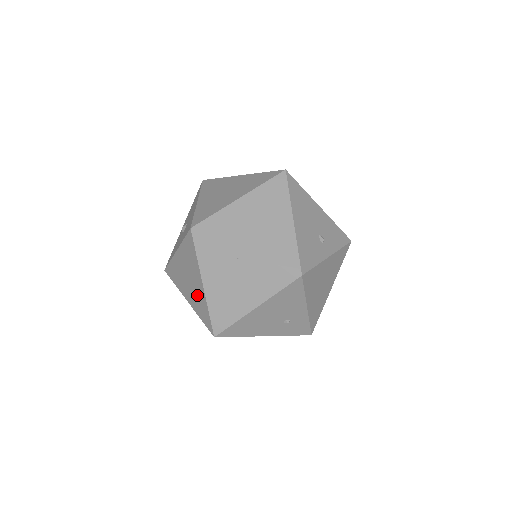
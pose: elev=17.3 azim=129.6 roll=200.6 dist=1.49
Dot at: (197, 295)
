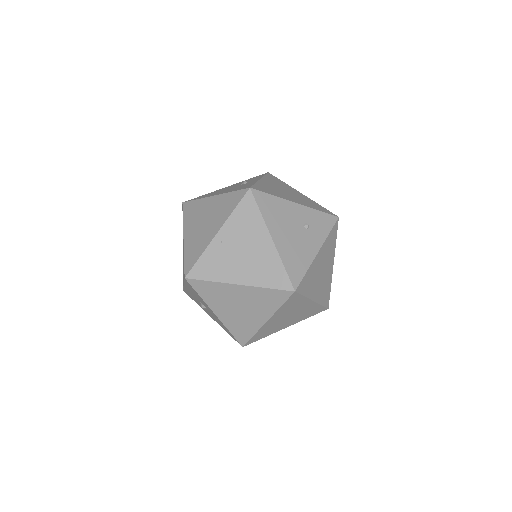
Dot at: (253, 300)
